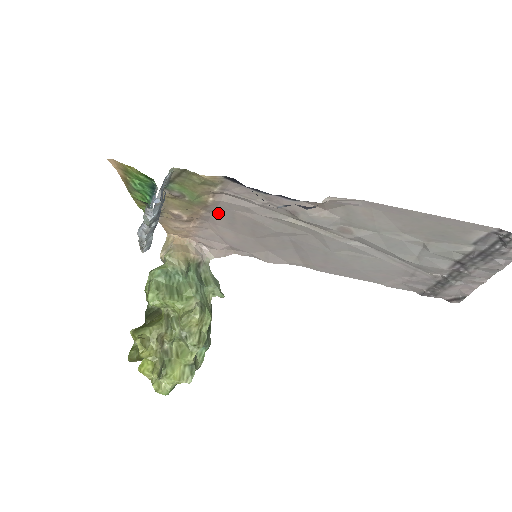
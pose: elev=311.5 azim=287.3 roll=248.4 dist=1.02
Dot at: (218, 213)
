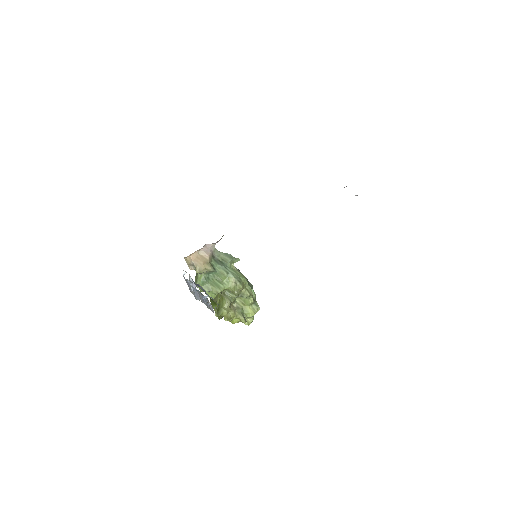
Dot at: occluded
